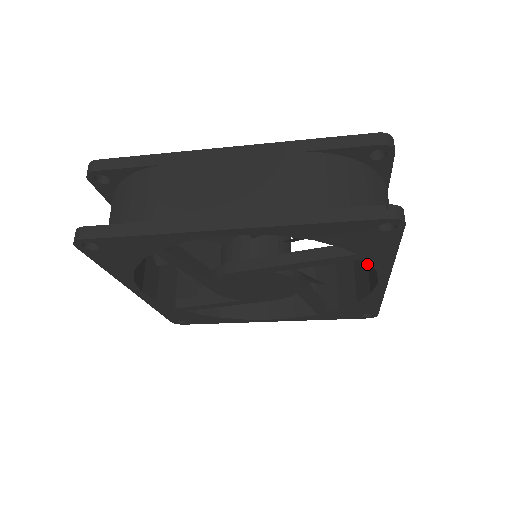
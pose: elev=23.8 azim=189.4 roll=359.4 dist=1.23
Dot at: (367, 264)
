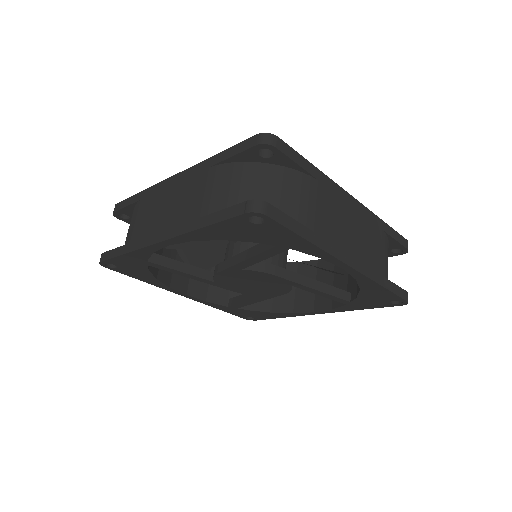
Dot at: occluded
